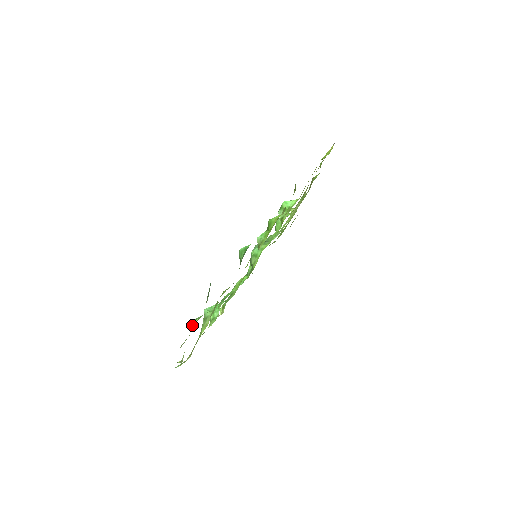
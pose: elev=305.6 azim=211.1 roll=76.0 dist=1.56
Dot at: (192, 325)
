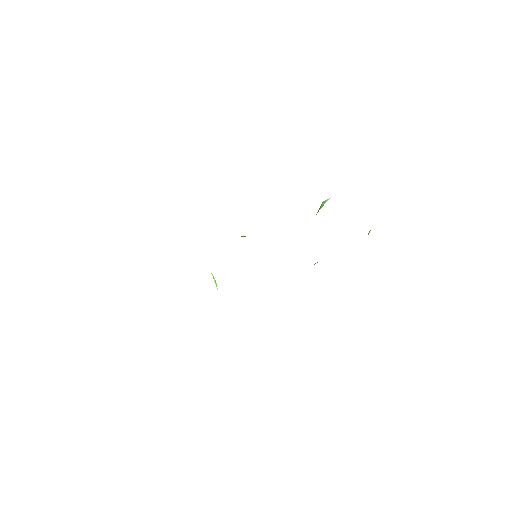
Dot at: occluded
